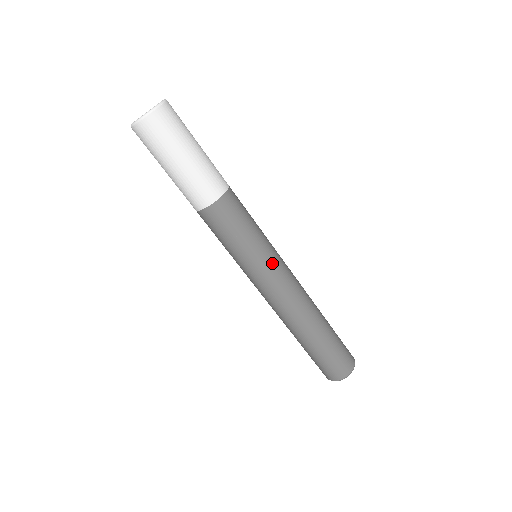
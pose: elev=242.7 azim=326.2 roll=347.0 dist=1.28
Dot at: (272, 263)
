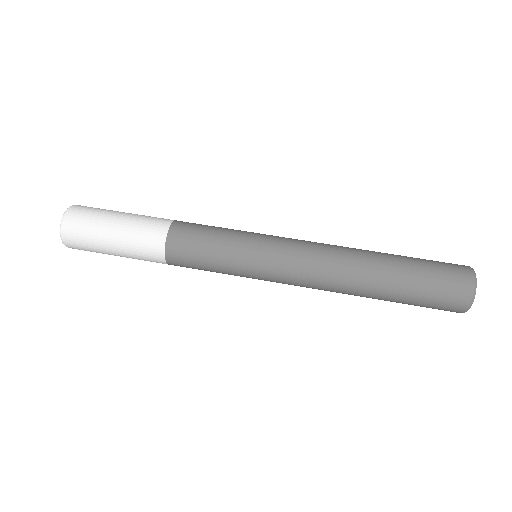
Dot at: (270, 236)
